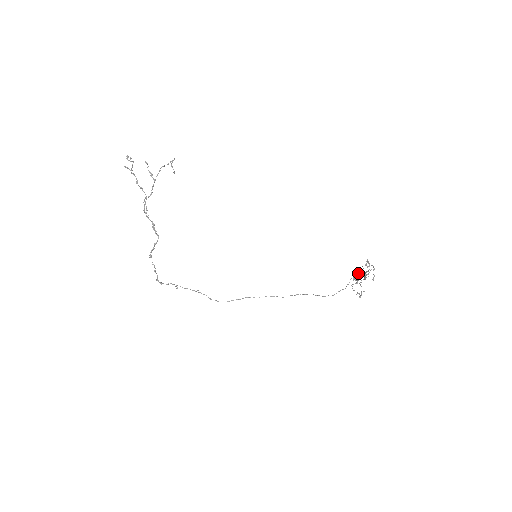
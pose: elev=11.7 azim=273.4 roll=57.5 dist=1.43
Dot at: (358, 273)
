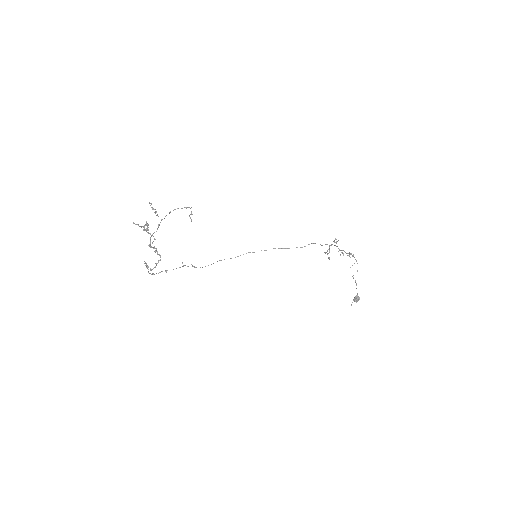
Dot at: (359, 299)
